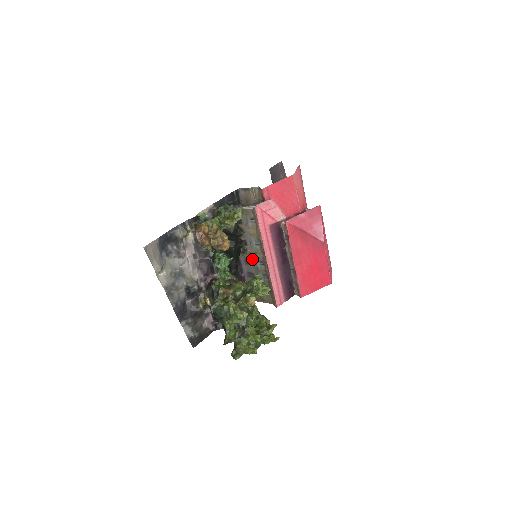
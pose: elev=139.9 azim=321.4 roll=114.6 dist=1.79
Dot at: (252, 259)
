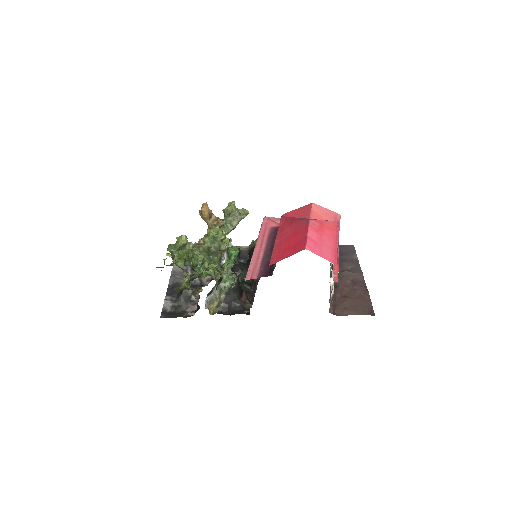
Dot at: occluded
